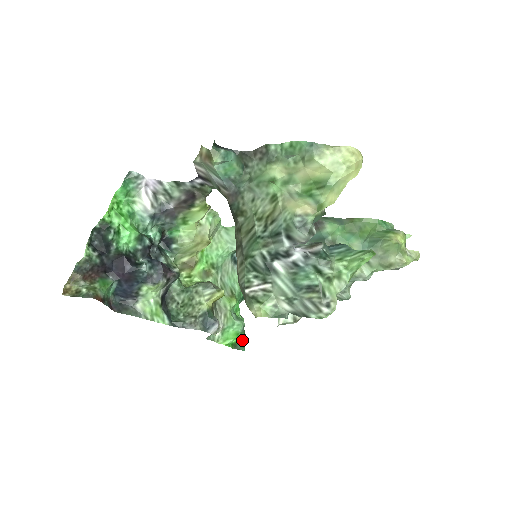
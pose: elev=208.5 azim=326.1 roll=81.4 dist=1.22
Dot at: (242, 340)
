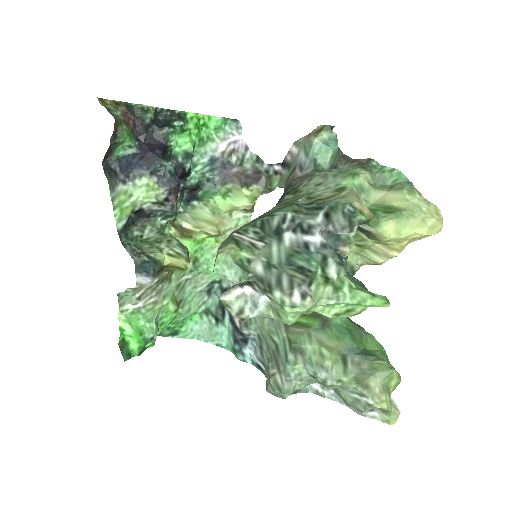
Dot at: (134, 350)
